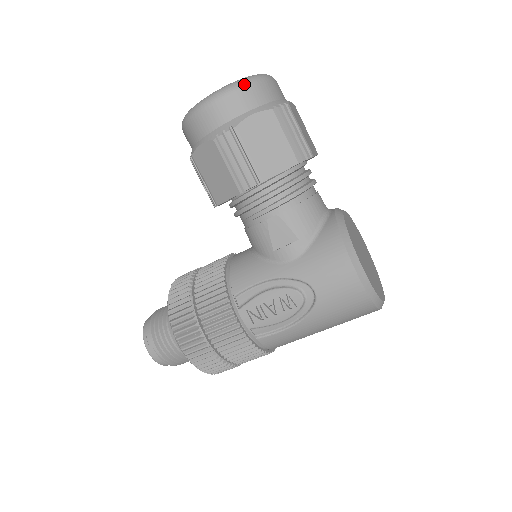
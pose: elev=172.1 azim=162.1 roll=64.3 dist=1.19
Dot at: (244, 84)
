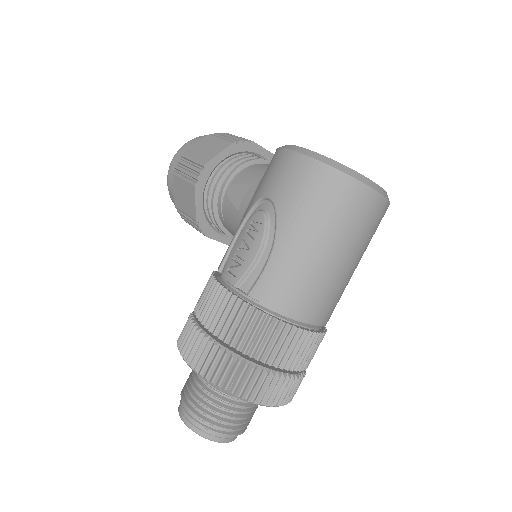
Dot at: (191, 140)
